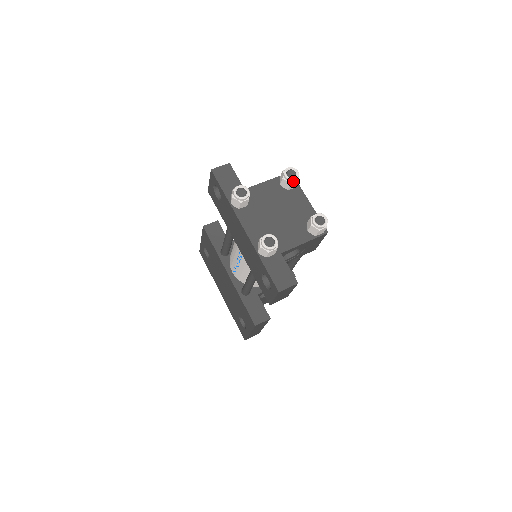
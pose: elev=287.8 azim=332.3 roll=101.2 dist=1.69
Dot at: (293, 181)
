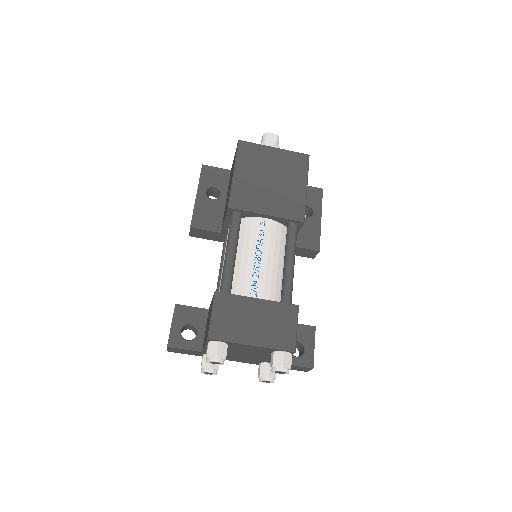
Dot at: (223, 361)
